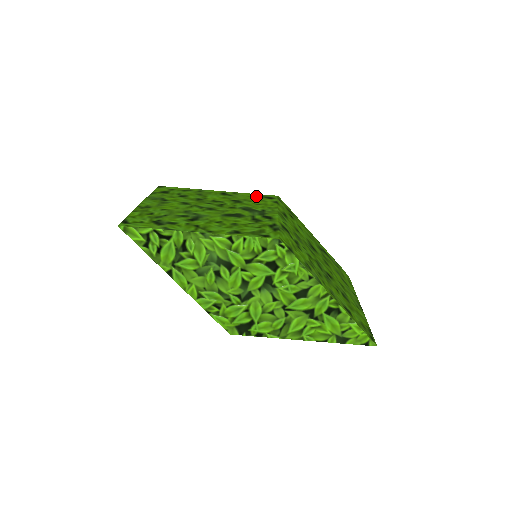
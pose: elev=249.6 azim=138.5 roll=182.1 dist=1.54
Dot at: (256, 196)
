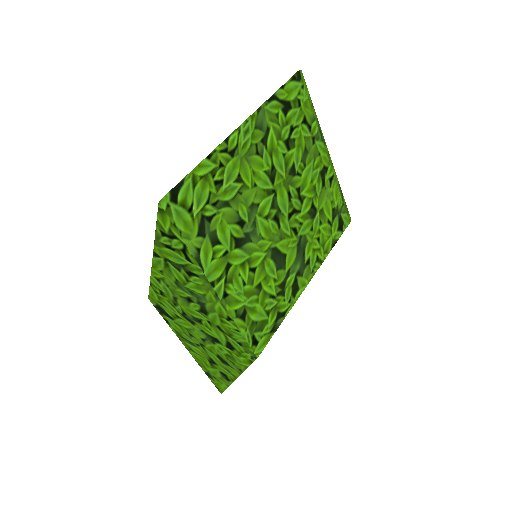
Dot at: (337, 210)
